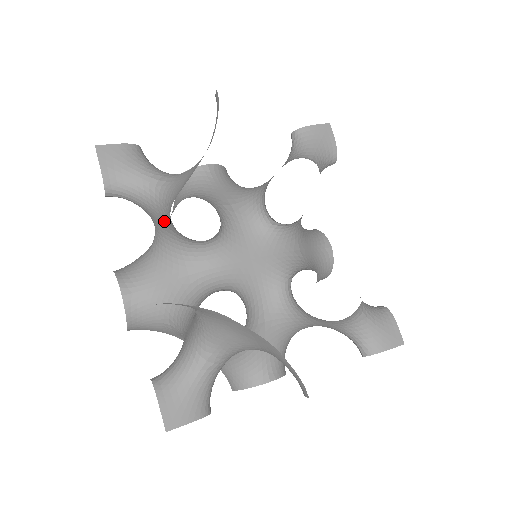
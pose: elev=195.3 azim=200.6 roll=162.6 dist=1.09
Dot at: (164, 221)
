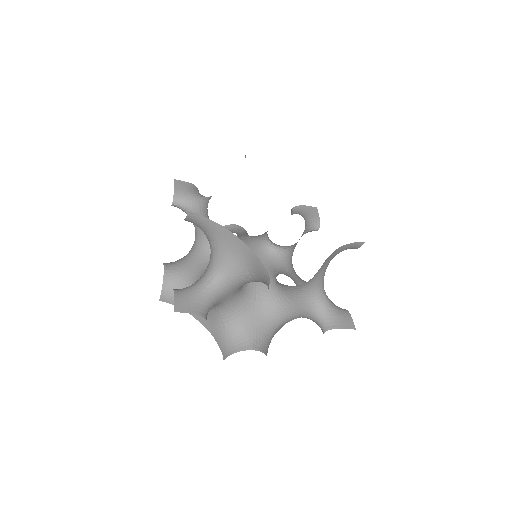
Dot at: occluded
